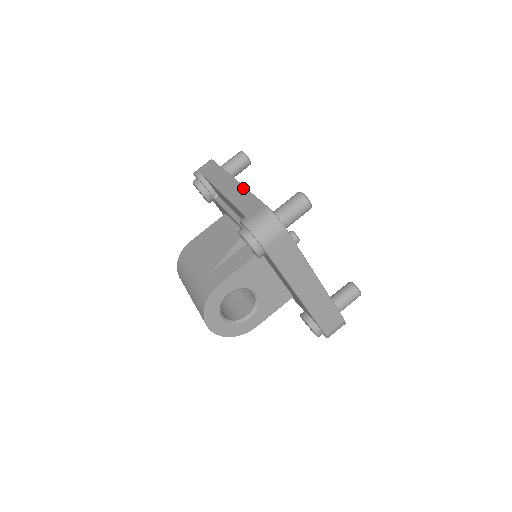
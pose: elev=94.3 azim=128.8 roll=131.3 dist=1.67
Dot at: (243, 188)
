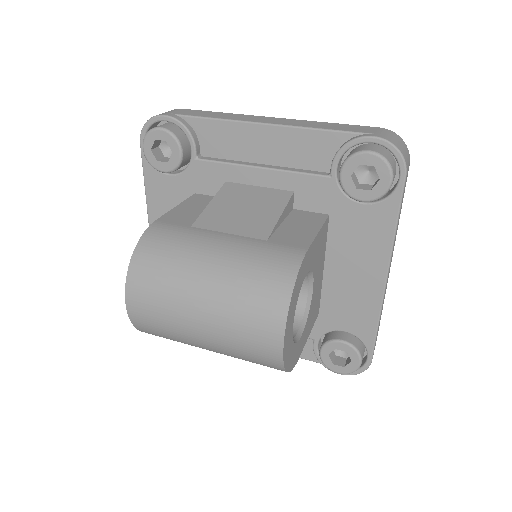
Dot at: (305, 120)
